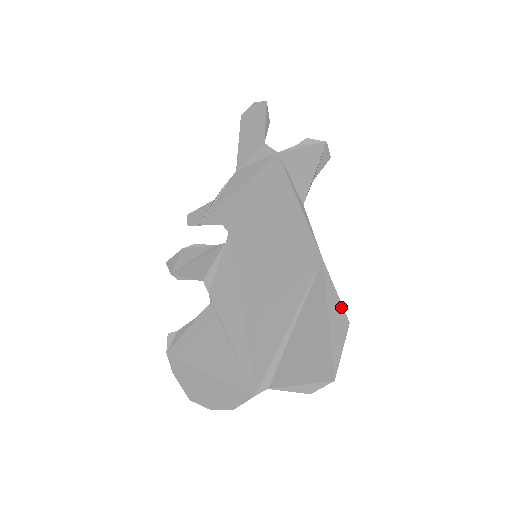
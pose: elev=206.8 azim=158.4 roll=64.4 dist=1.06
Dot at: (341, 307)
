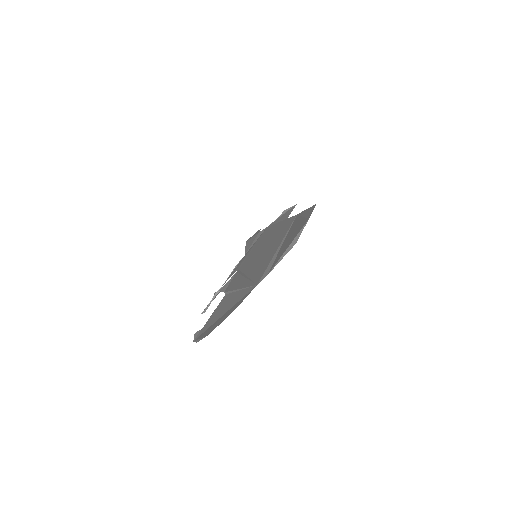
Dot at: (310, 208)
